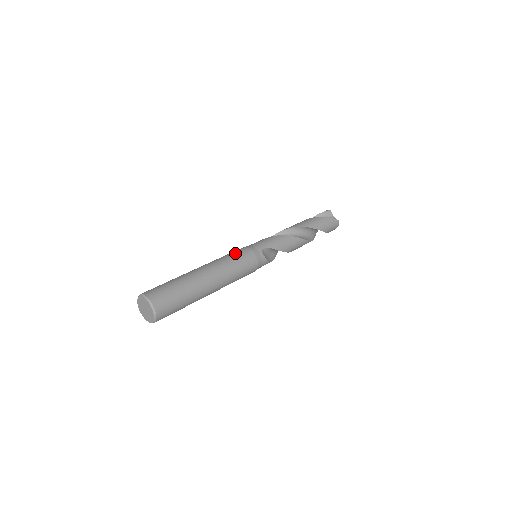
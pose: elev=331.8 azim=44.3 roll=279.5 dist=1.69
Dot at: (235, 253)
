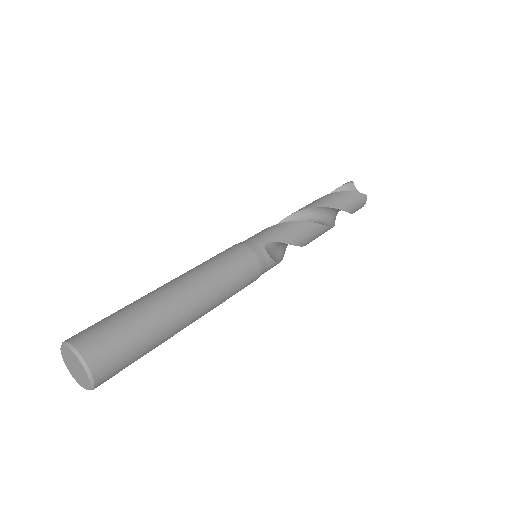
Dot at: (223, 254)
